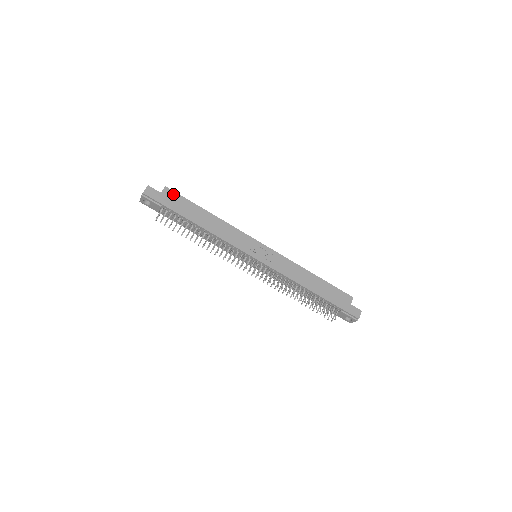
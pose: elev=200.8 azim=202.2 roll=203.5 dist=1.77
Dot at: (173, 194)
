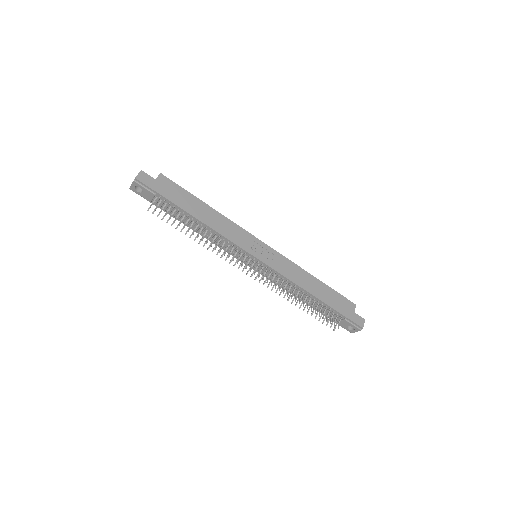
Dot at: (169, 182)
